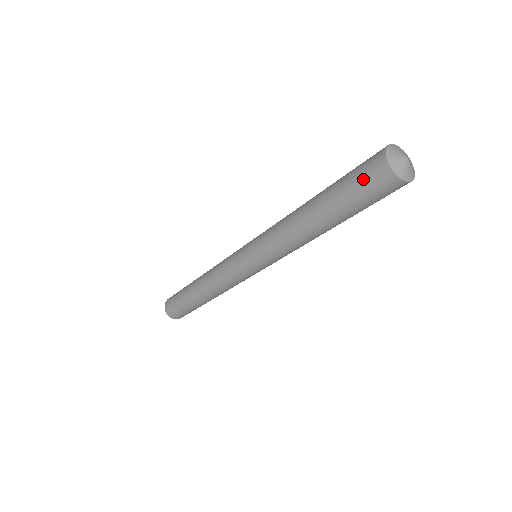
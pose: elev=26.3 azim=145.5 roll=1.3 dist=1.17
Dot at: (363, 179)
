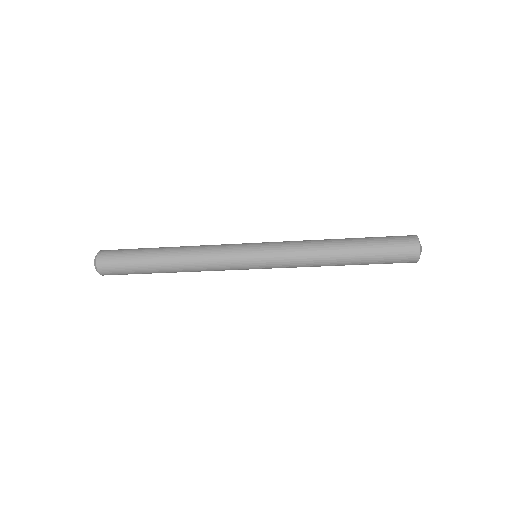
Dot at: (398, 244)
